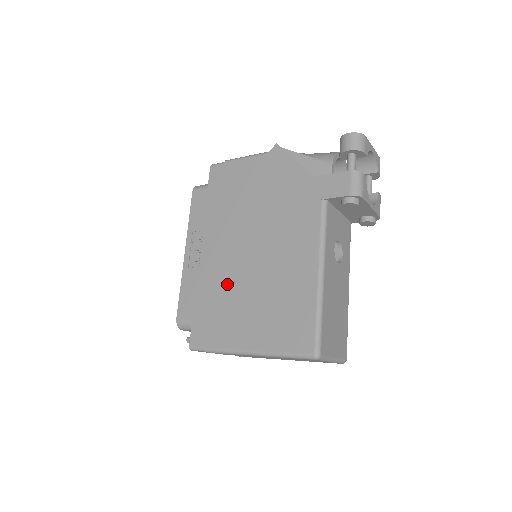
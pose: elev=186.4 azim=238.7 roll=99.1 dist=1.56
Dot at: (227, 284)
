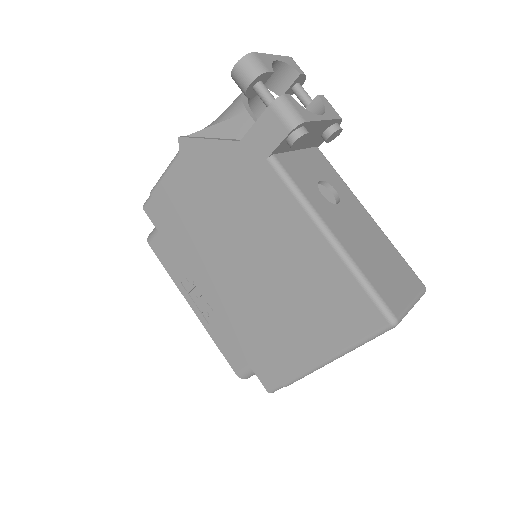
Dot at: (251, 311)
